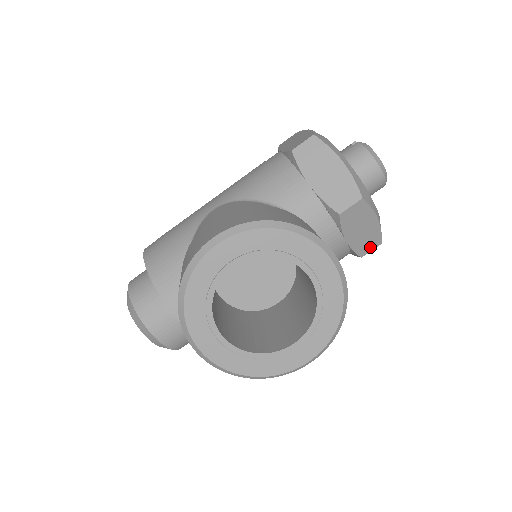
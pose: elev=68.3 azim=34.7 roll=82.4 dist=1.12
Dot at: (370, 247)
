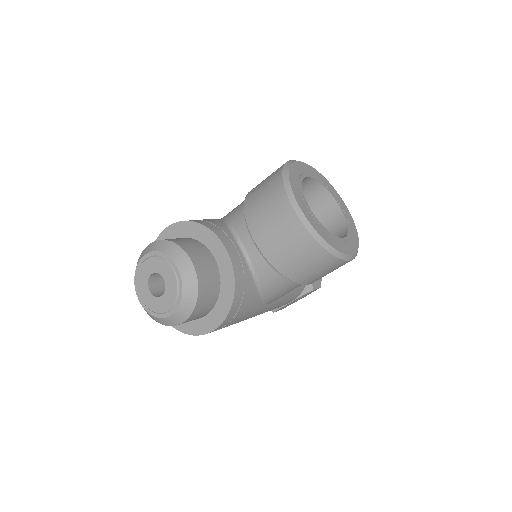
Dot at: (317, 284)
